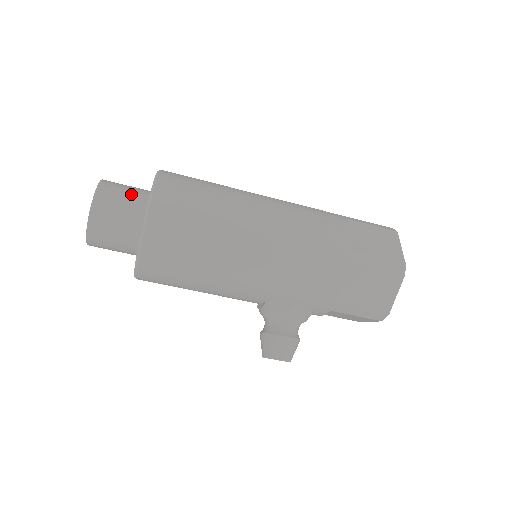
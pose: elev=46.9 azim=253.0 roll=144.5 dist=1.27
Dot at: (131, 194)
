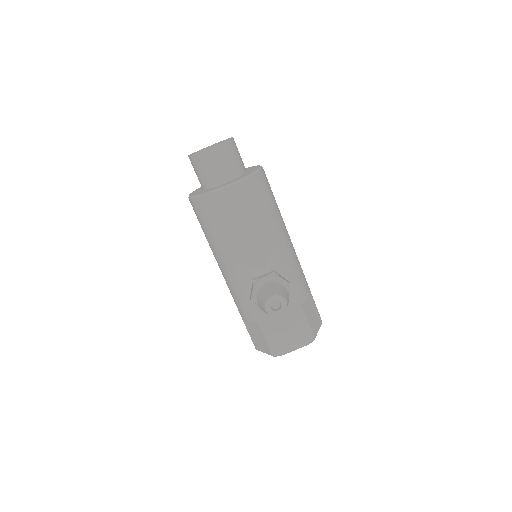
Dot at: occluded
